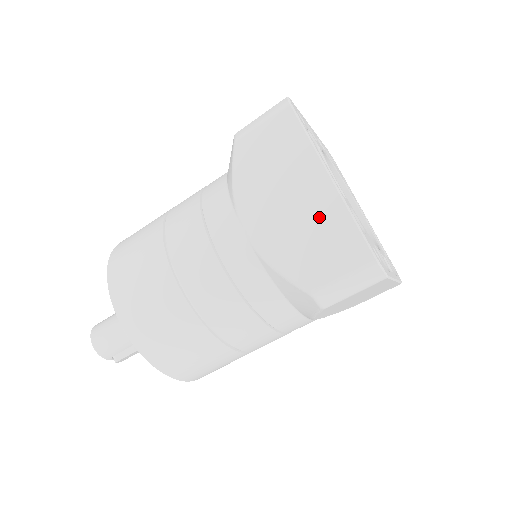
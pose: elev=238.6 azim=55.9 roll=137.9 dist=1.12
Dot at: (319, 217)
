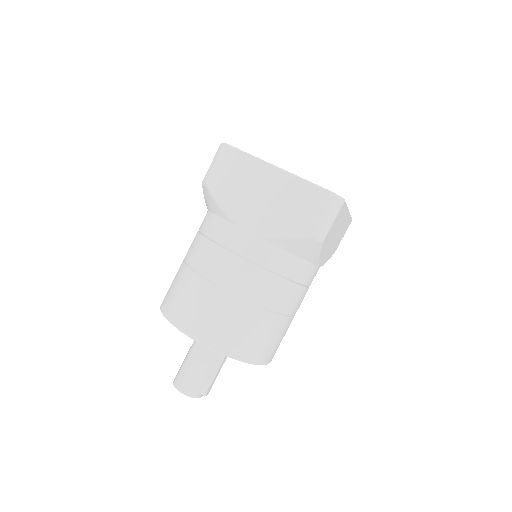
Dot at: (286, 192)
